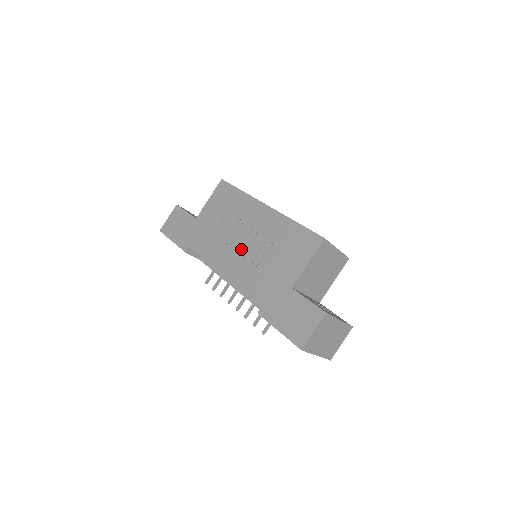
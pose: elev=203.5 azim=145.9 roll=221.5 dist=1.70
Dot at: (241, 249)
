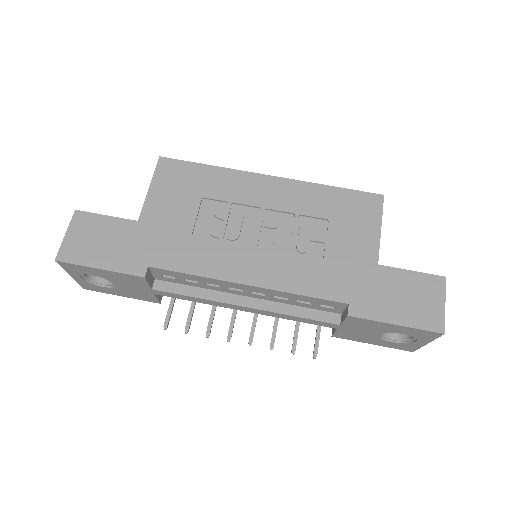
Dot at: (262, 241)
